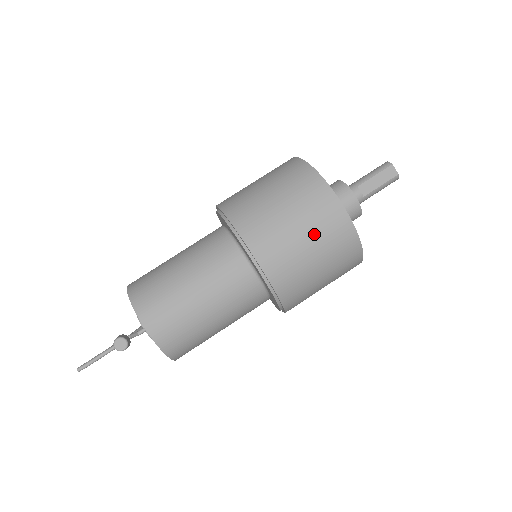
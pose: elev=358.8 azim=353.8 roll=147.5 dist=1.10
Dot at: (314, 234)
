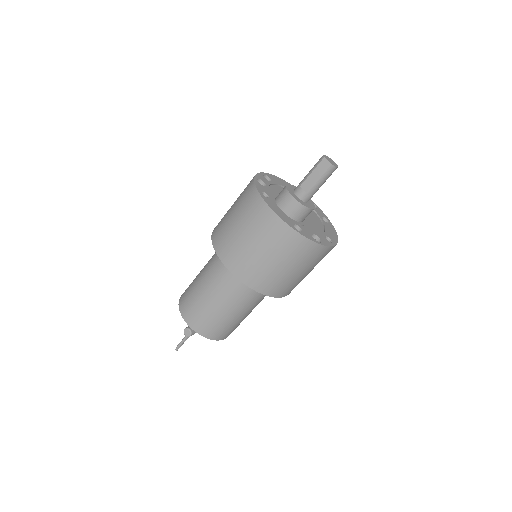
Dot at: (260, 240)
